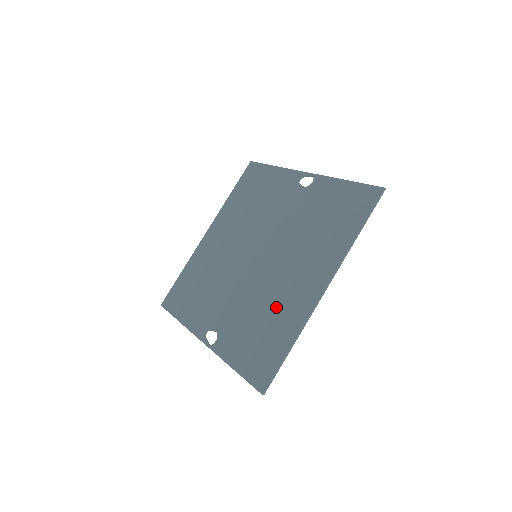
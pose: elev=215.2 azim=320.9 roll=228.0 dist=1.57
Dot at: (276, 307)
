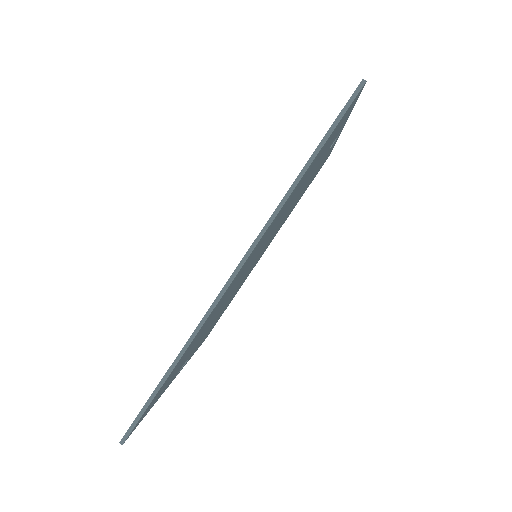
Dot at: occluded
